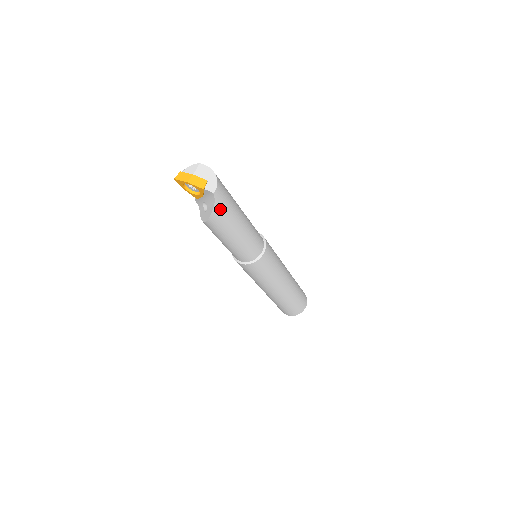
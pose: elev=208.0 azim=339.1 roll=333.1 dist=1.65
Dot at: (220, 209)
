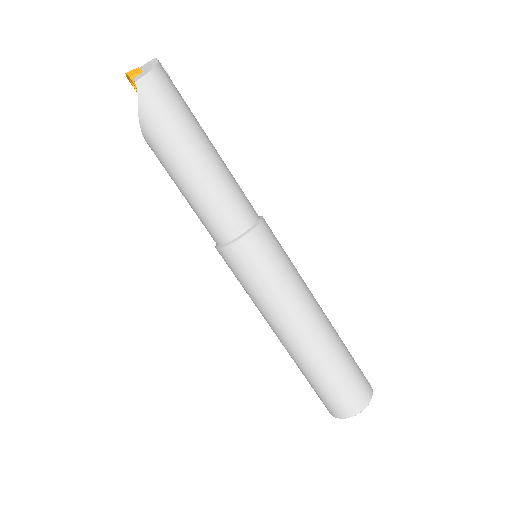
Dot at: (150, 115)
